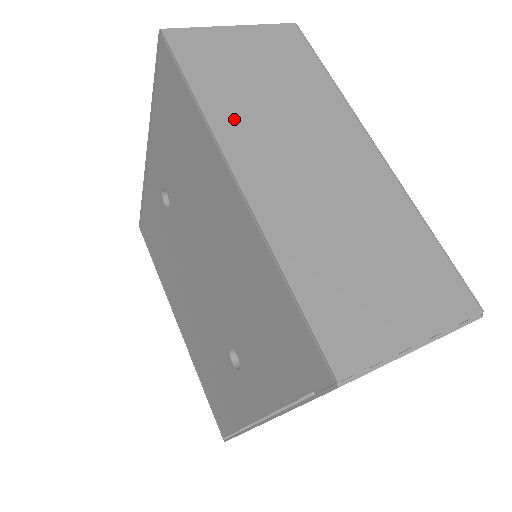
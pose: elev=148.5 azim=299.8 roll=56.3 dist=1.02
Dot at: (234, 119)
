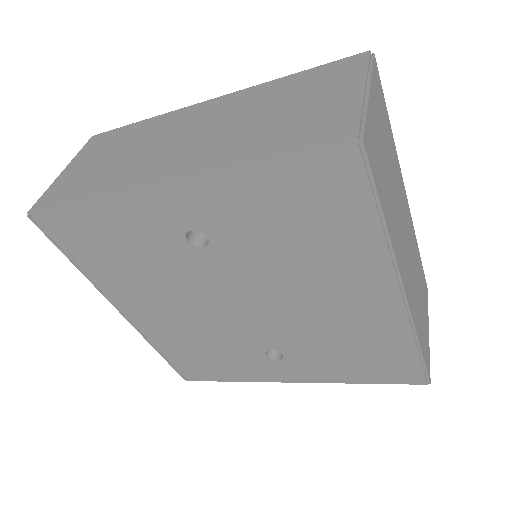
Dot at: (395, 232)
